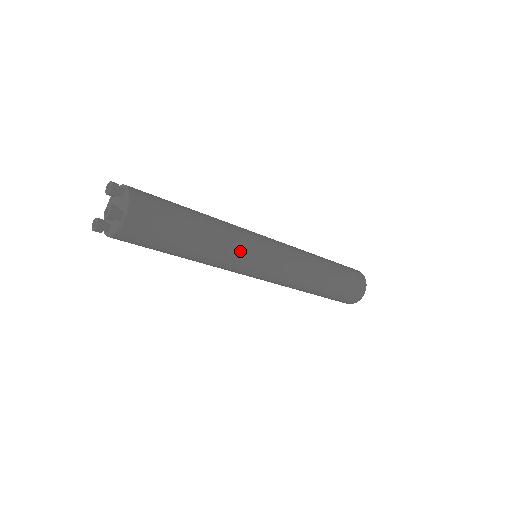
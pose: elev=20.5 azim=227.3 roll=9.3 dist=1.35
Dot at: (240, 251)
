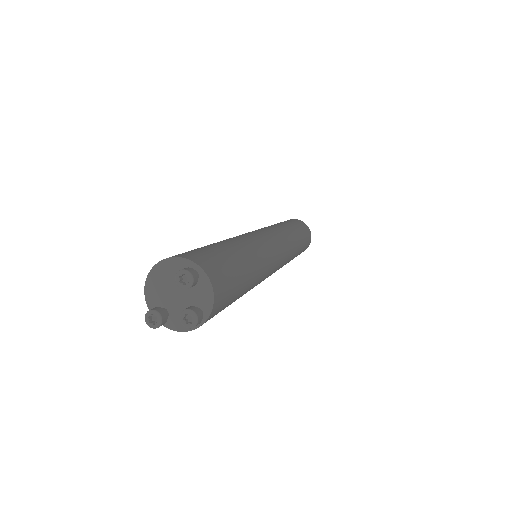
Dot at: (264, 277)
